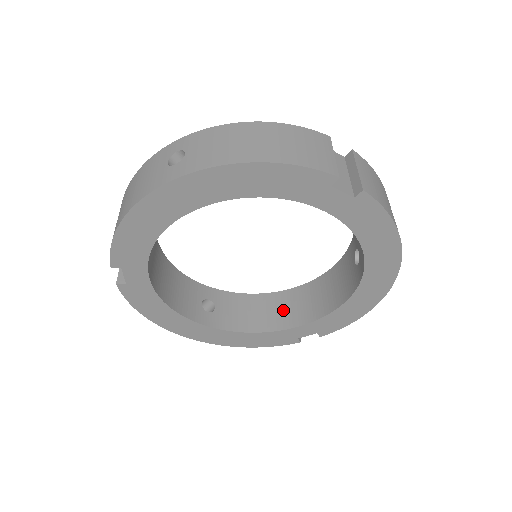
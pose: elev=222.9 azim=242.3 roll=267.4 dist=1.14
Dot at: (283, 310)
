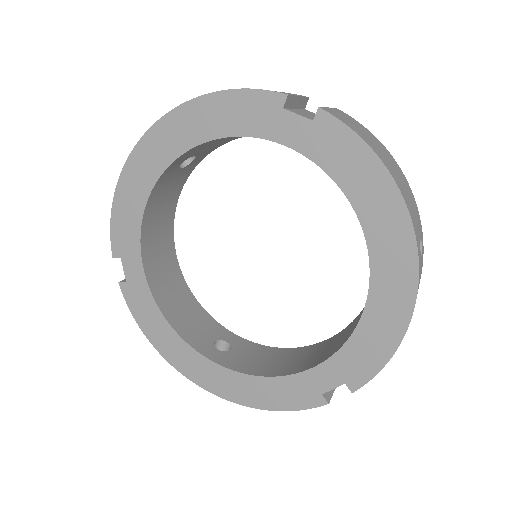
Dot at: (308, 357)
